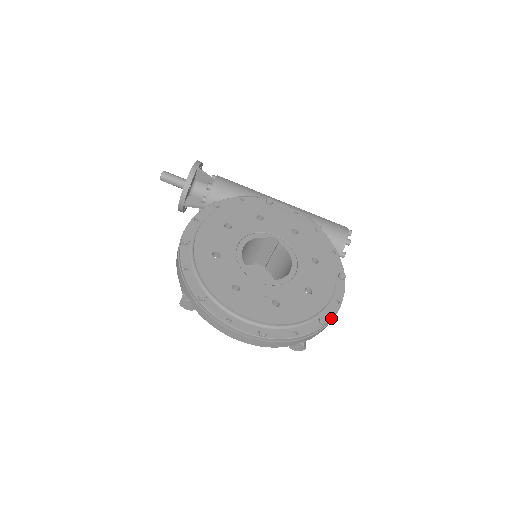
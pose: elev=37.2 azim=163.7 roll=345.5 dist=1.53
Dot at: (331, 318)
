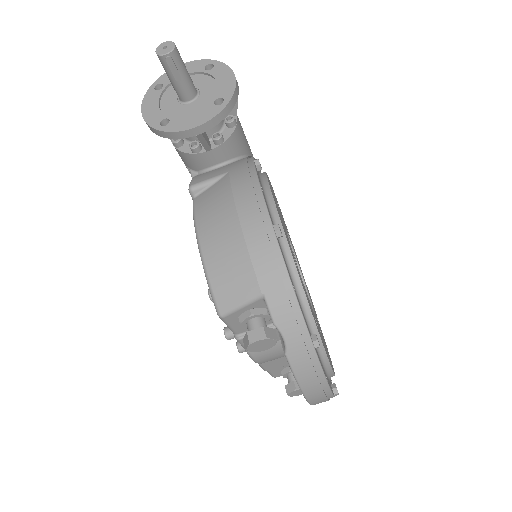
Dot at: occluded
